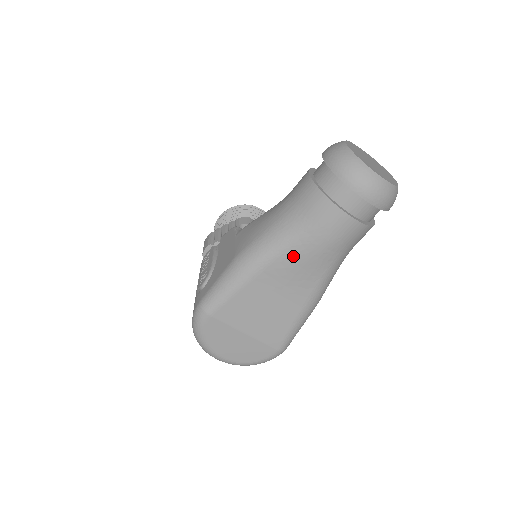
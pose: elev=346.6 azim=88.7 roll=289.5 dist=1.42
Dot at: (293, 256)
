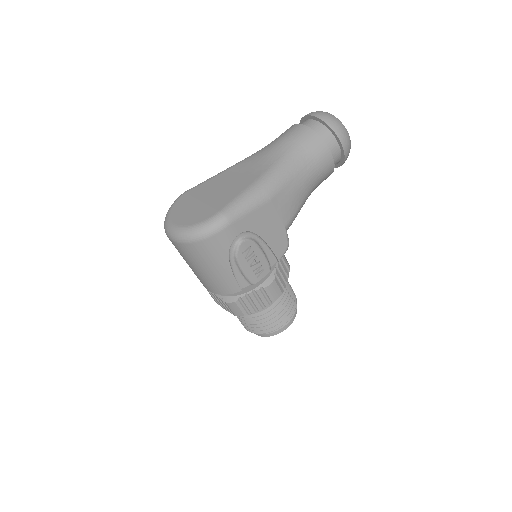
Dot at: (259, 154)
